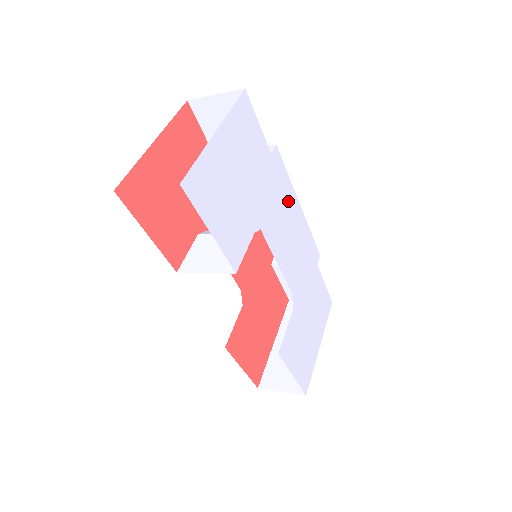
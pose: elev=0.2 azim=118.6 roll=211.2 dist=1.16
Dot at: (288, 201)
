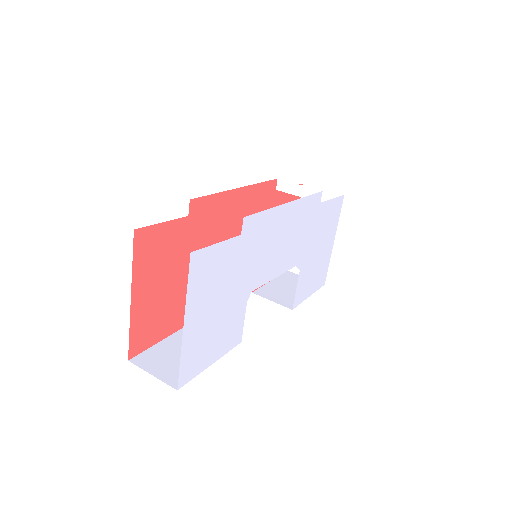
Dot at: (273, 226)
